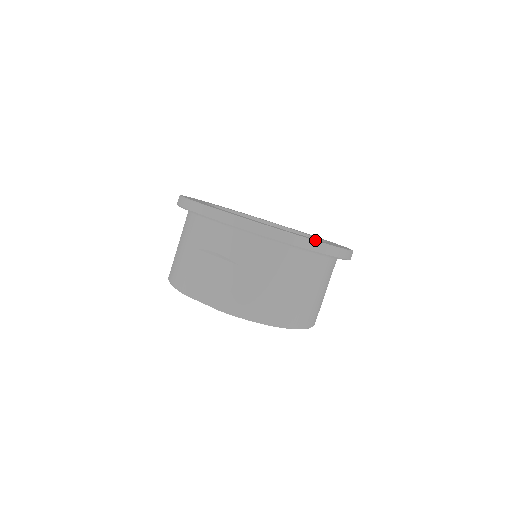
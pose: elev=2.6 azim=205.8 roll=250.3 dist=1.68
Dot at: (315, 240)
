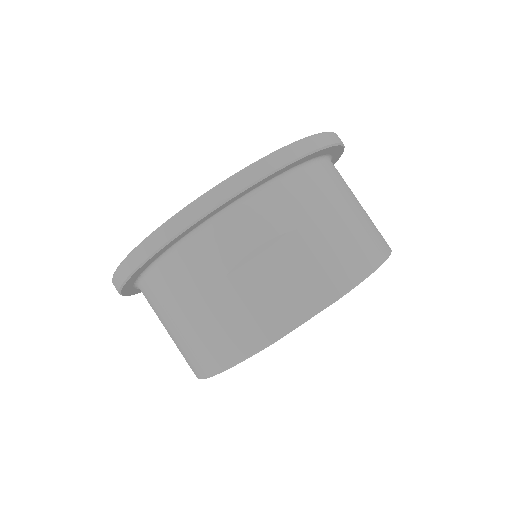
Dot at: (325, 132)
